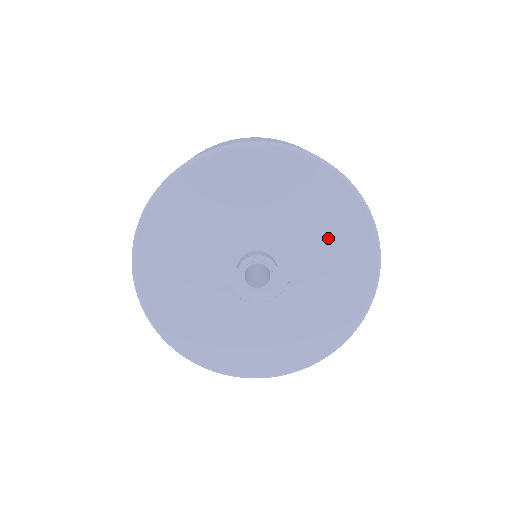
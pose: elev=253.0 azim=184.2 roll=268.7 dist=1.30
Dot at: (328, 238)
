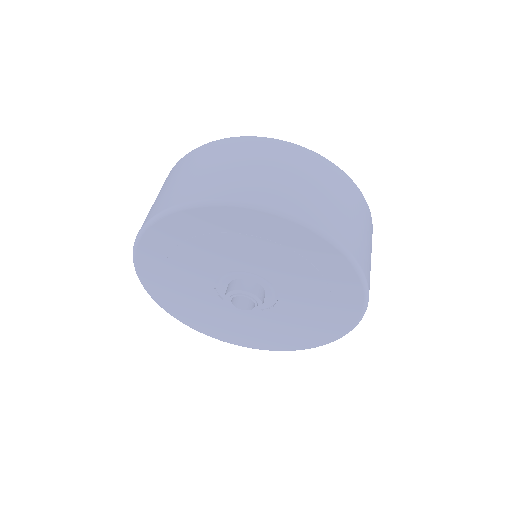
Dot at: (255, 245)
